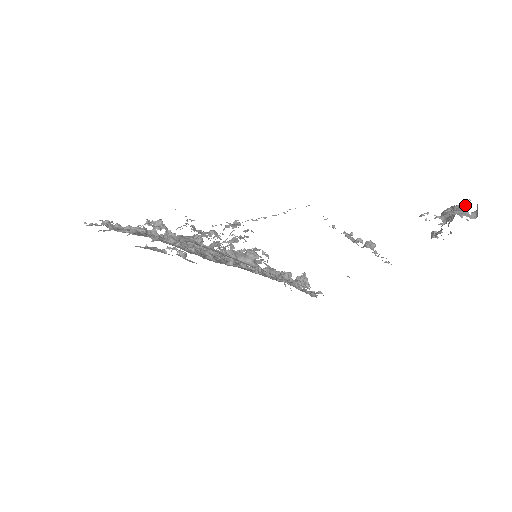
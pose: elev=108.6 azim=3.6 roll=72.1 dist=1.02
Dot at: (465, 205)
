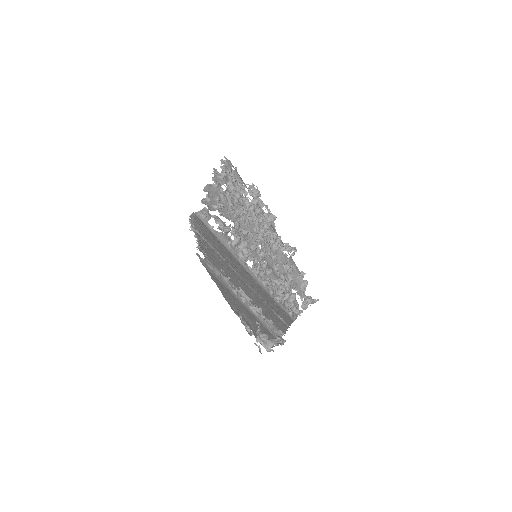
Dot at: (278, 344)
